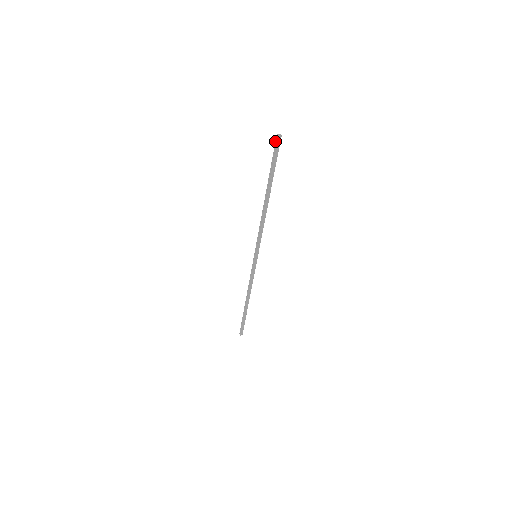
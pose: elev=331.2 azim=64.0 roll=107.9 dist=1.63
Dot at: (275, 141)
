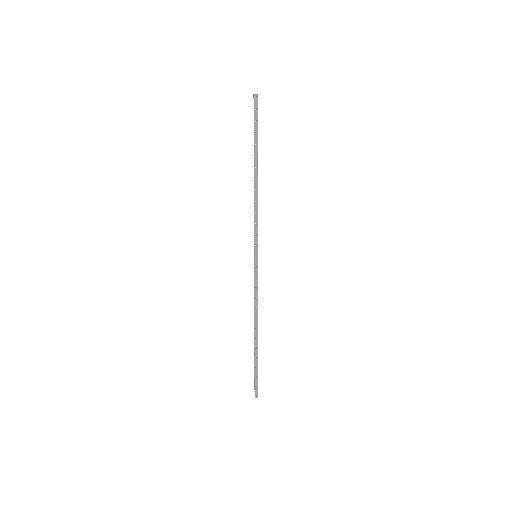
Dot at: occluded
